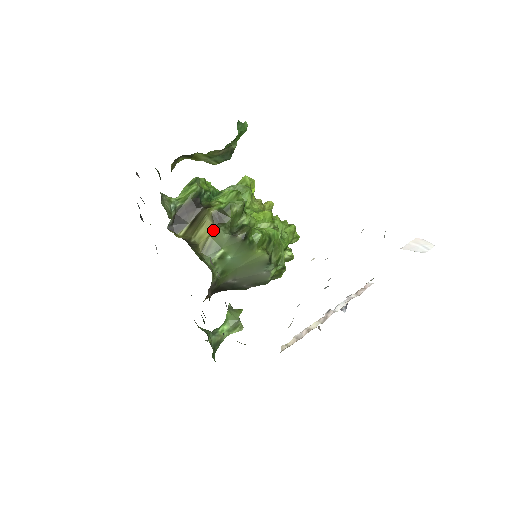
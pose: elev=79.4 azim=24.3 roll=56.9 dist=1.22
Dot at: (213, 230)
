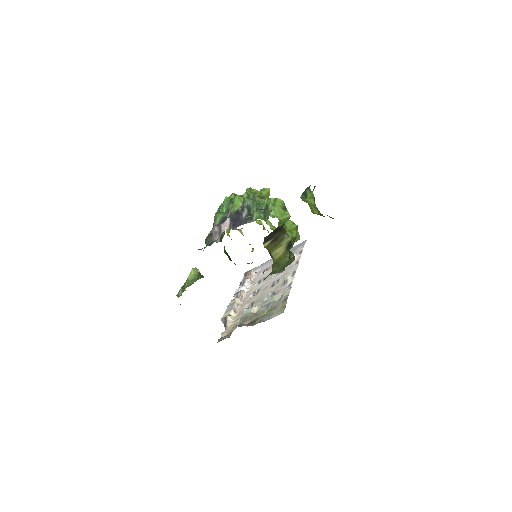
Dot at: (284, 253)
